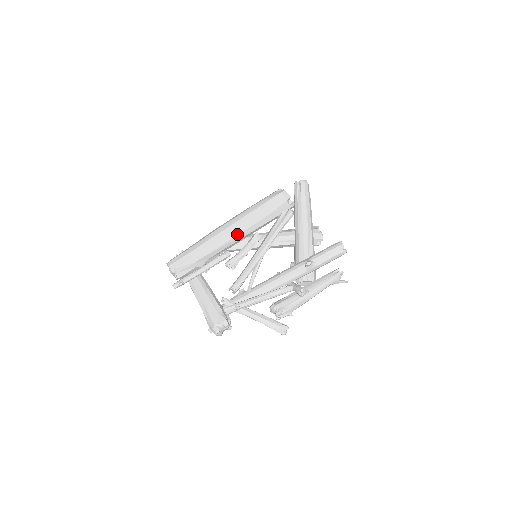
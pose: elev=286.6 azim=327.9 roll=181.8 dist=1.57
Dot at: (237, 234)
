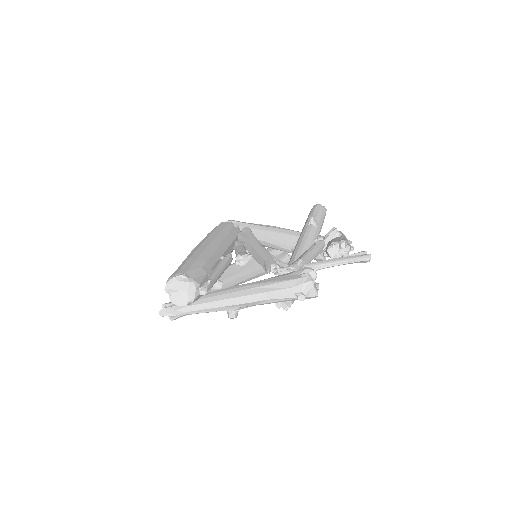
Dot at: (218, 244)
